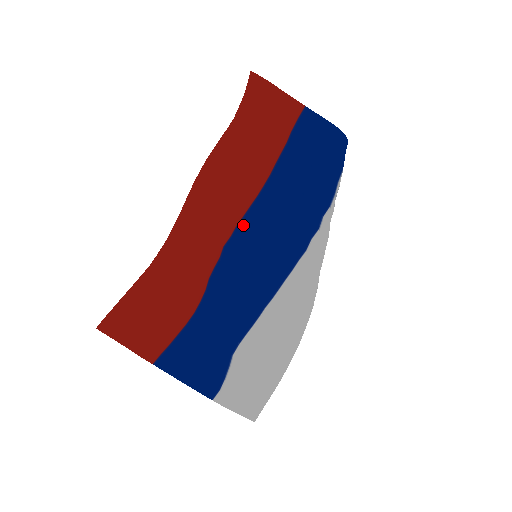
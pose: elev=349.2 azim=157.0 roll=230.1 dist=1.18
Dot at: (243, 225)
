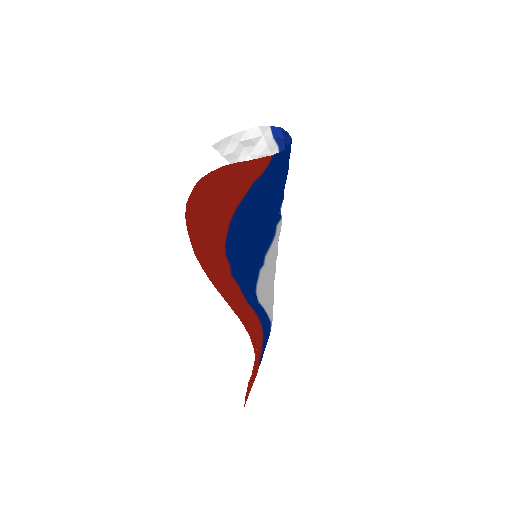
Dot at: (229, 249)
